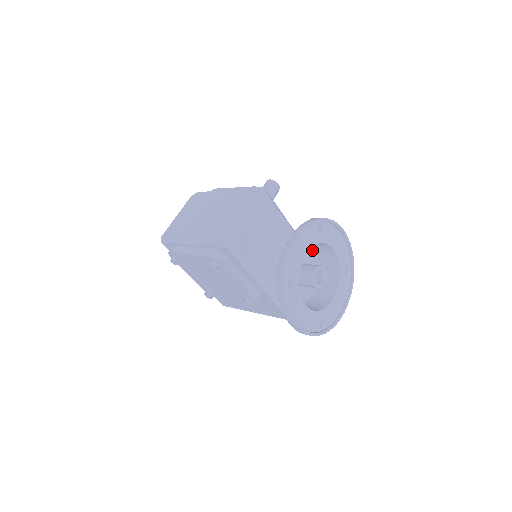
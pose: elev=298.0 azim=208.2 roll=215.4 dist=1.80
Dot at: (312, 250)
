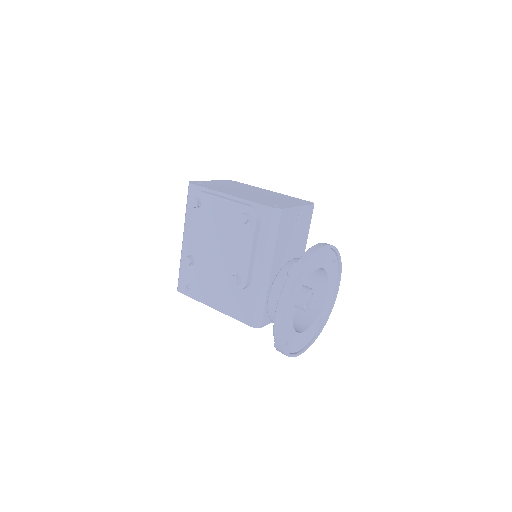
Dot at: (305, 283)
